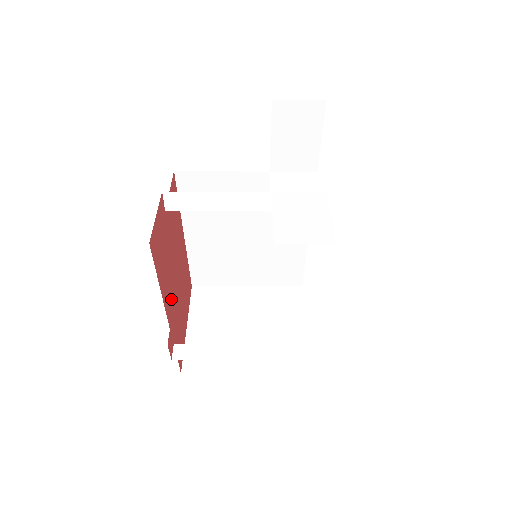
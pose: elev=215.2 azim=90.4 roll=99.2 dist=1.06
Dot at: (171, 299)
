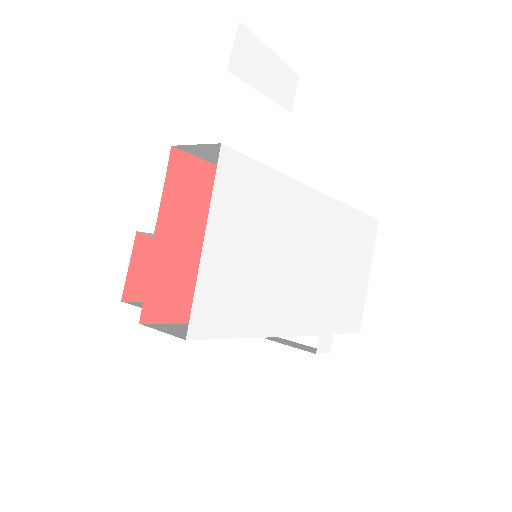
Dot at: occluded
